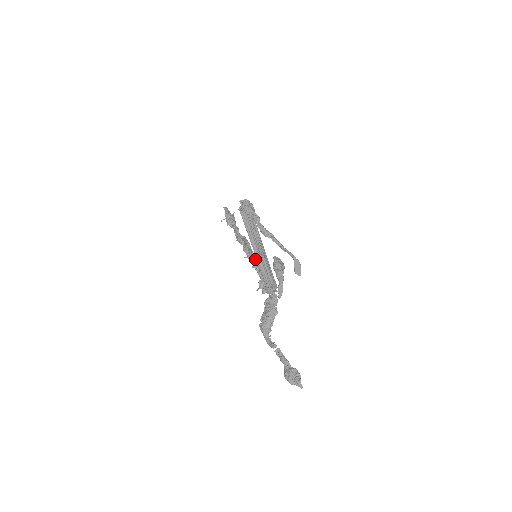
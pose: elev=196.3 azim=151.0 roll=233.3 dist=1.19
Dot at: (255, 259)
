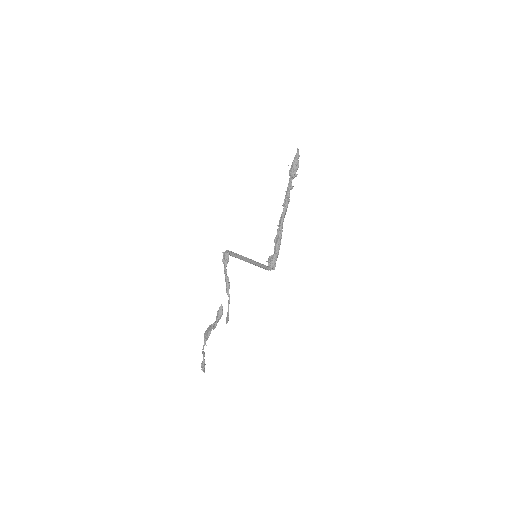
Dot at: (278, 234)
